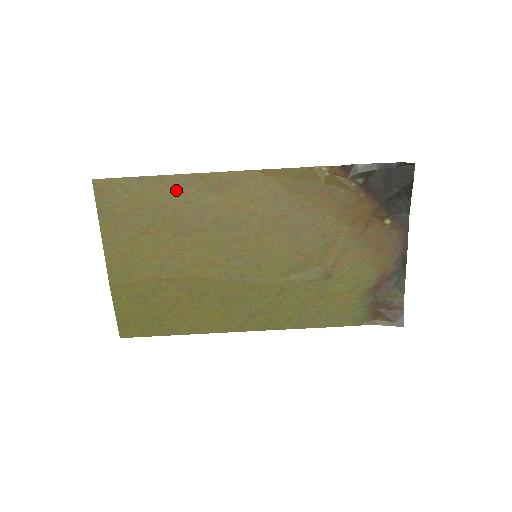
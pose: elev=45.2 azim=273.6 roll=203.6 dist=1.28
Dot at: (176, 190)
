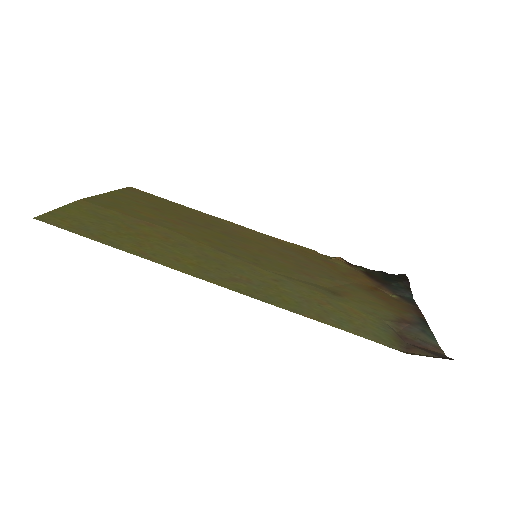
Dot at: (197, 214)
